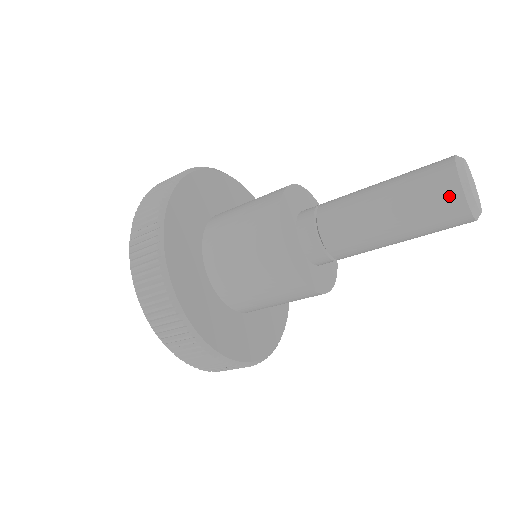
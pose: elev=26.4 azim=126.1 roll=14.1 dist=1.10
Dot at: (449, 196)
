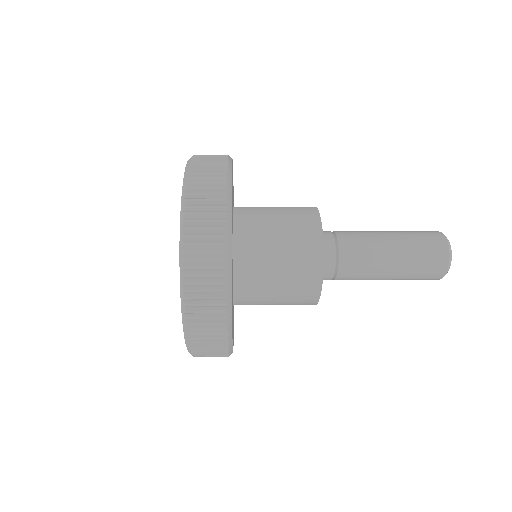
Dot at: (440, 248)
